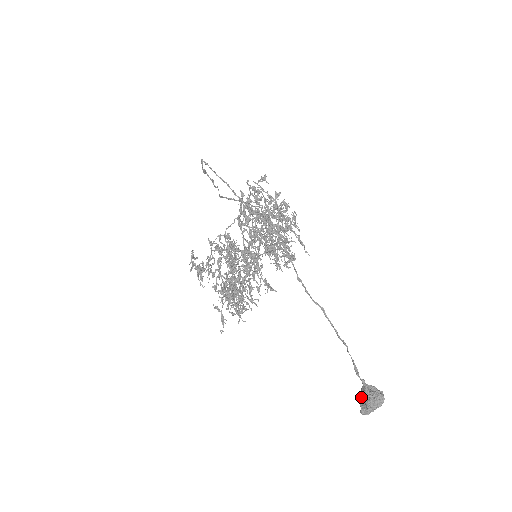
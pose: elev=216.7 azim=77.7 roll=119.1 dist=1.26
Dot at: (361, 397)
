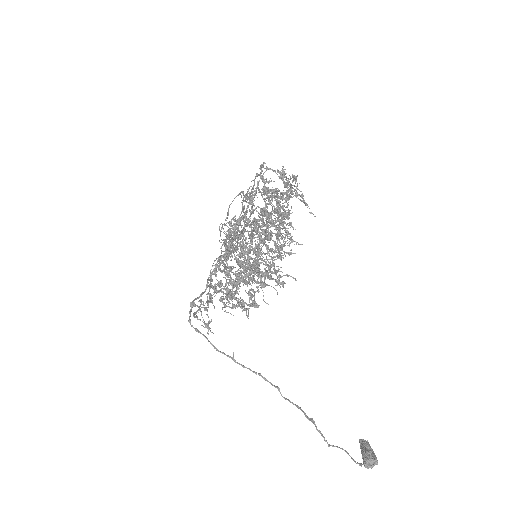
Dot at: occluded
